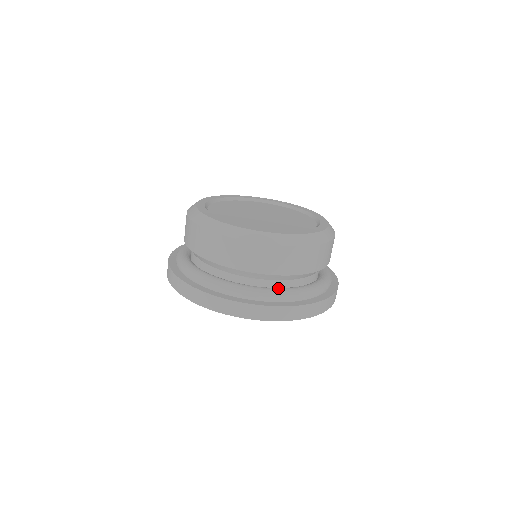
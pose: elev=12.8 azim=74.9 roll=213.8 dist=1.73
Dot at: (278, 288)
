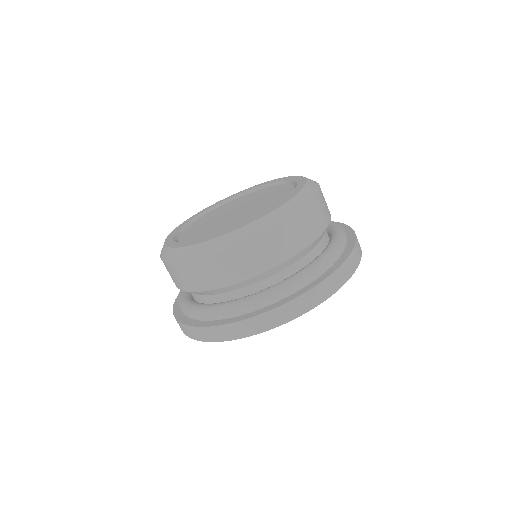
Dot at: (241, 298)
